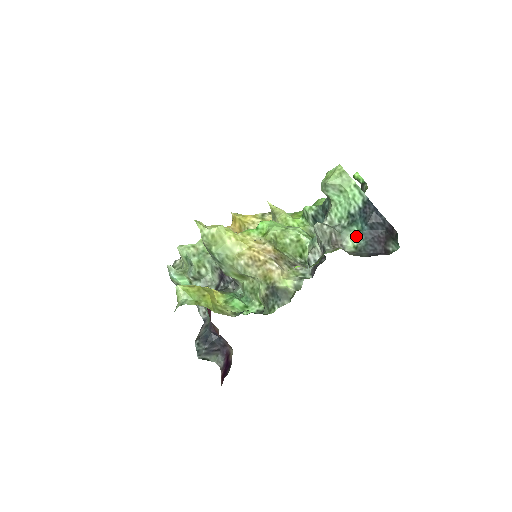
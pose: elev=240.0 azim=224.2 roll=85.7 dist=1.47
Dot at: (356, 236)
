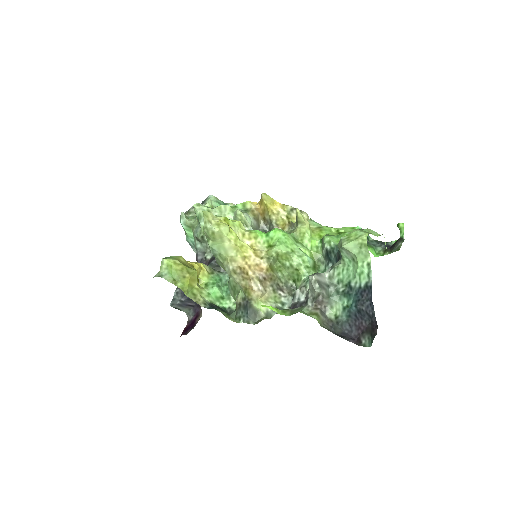
Dot at: (342, 308)
